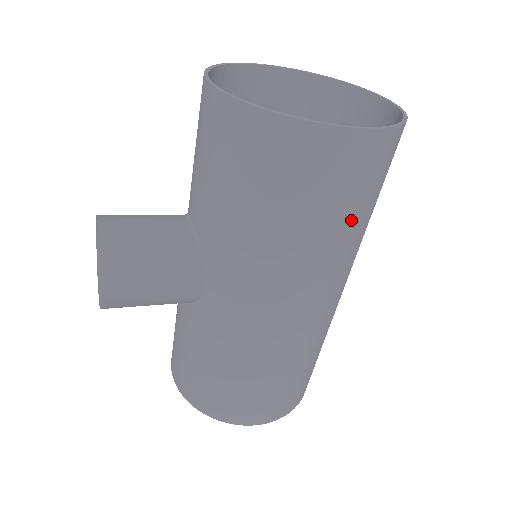
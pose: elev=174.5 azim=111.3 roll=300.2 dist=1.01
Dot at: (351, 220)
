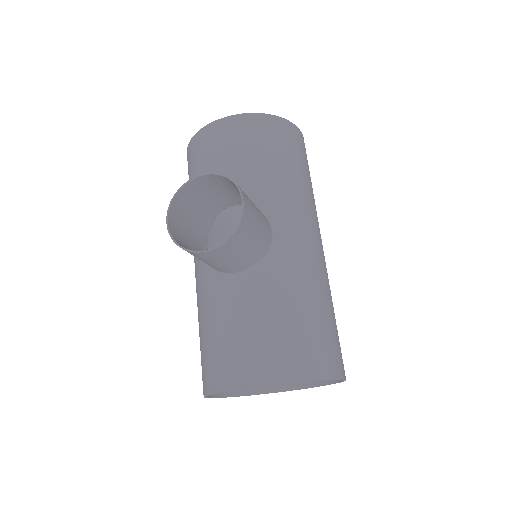
Dot at: occluded
